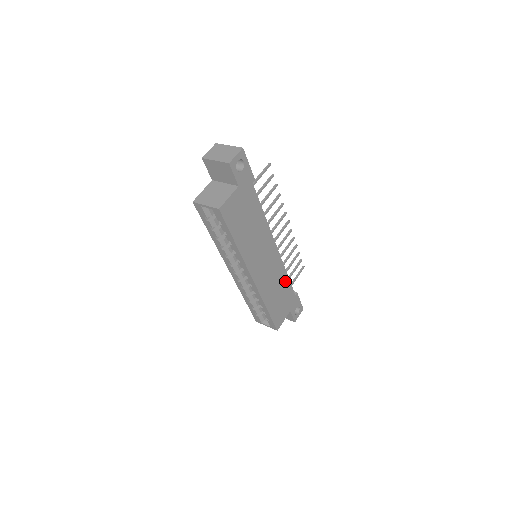
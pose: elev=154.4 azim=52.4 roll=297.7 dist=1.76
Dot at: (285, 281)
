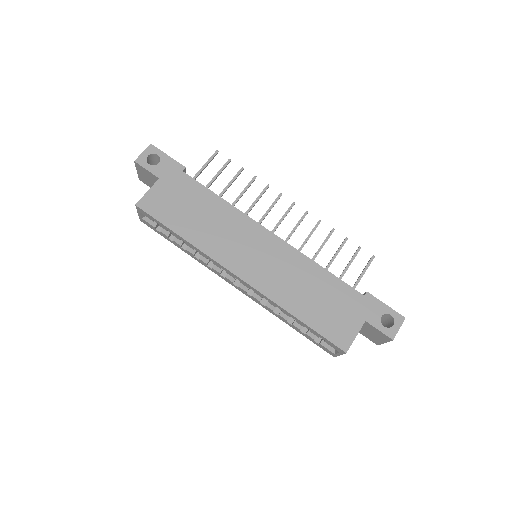
Dot at: (321, 276)
